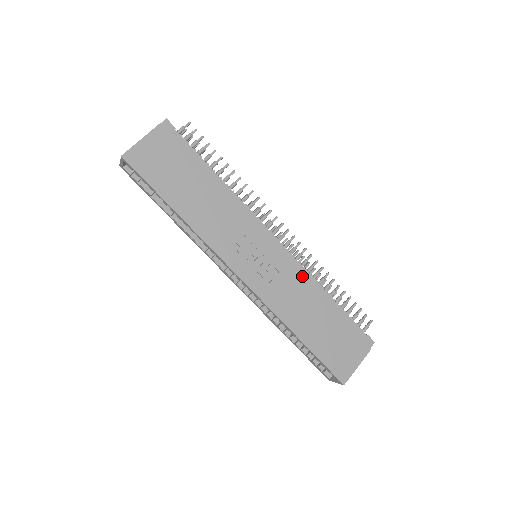
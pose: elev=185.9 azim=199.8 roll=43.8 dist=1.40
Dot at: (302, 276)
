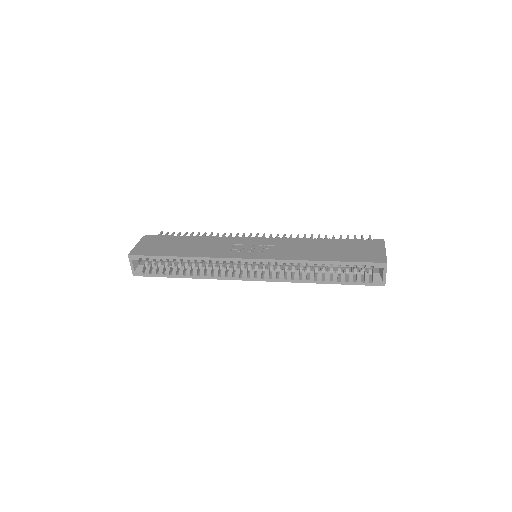
Dot at: (293, 240)
